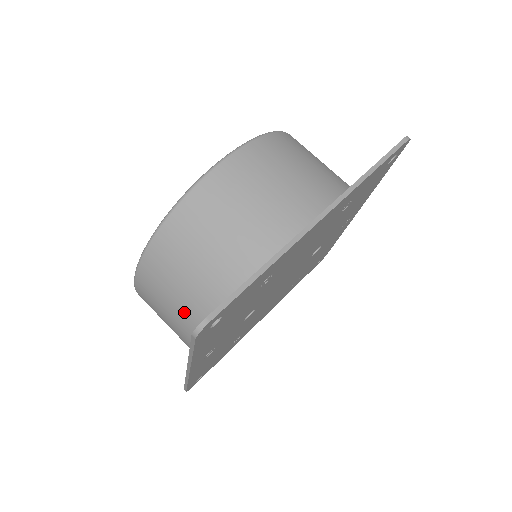
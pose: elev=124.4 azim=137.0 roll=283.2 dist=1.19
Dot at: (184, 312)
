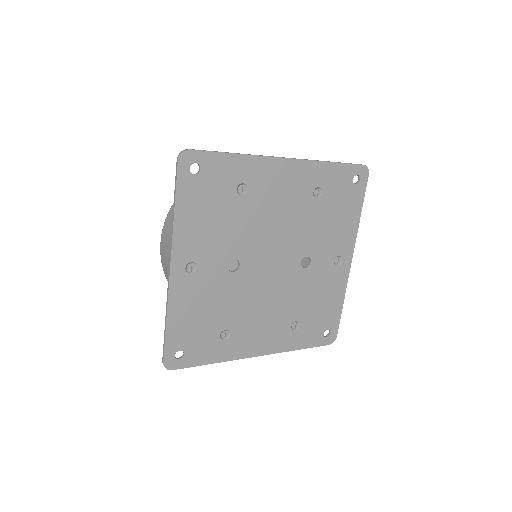
Dot at: occluded
